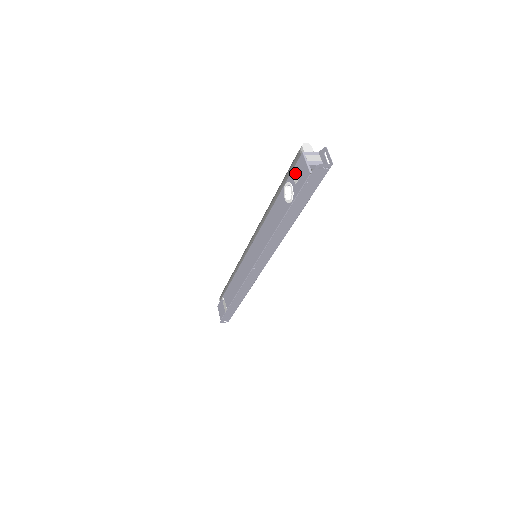
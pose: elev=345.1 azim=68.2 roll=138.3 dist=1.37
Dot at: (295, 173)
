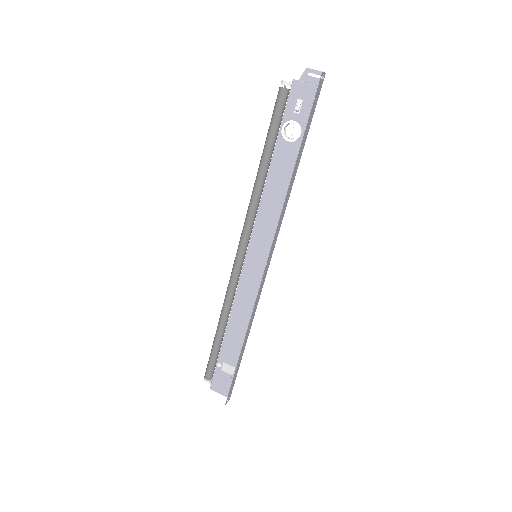
Dot at: (292, 106)
